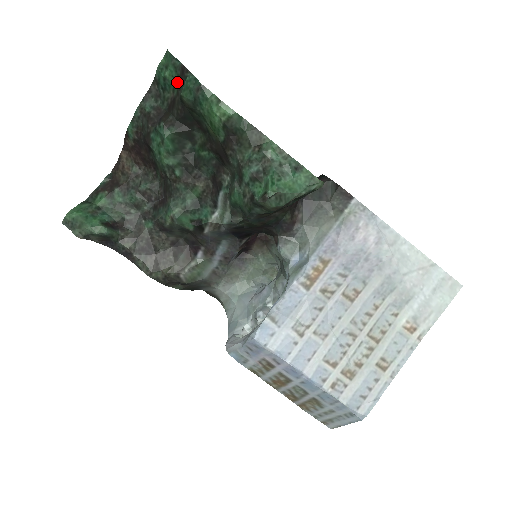
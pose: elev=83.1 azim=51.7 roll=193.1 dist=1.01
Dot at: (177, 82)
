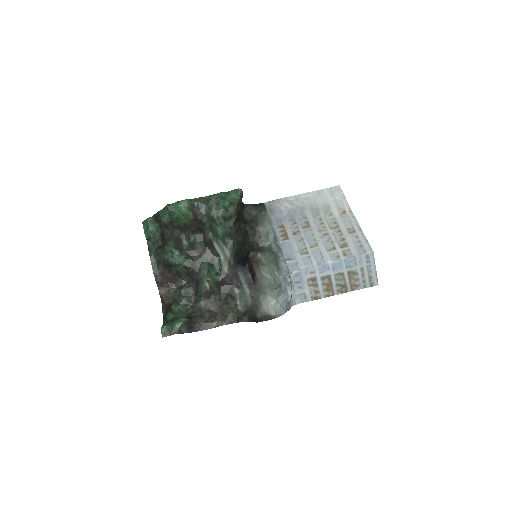
Dot at: (157, 226)
